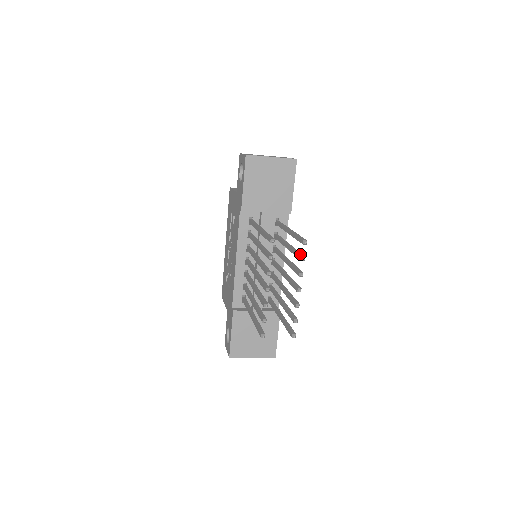
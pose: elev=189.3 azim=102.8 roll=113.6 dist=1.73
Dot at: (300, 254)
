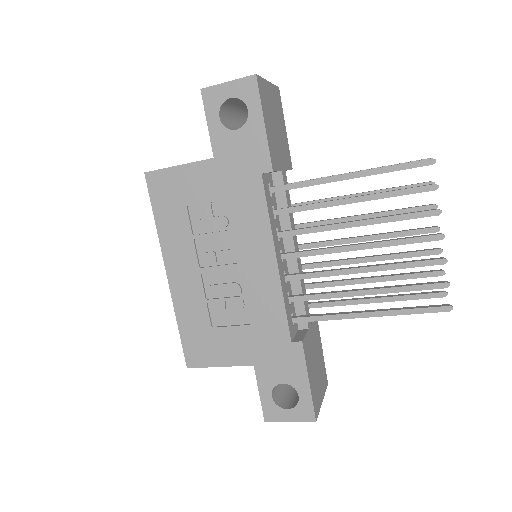
Dot at: (418, 183)
